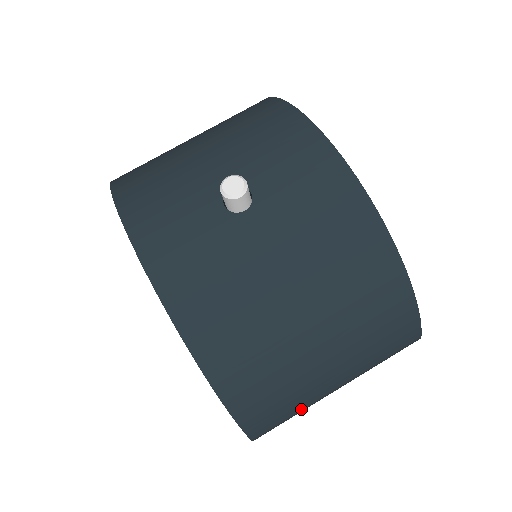
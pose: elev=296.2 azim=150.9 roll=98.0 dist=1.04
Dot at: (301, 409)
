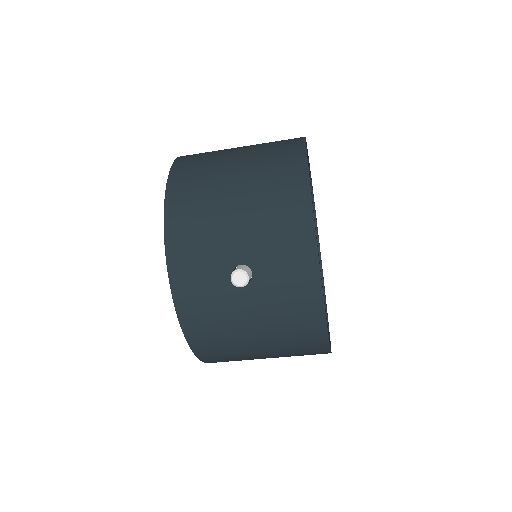
Dot at: occluded
